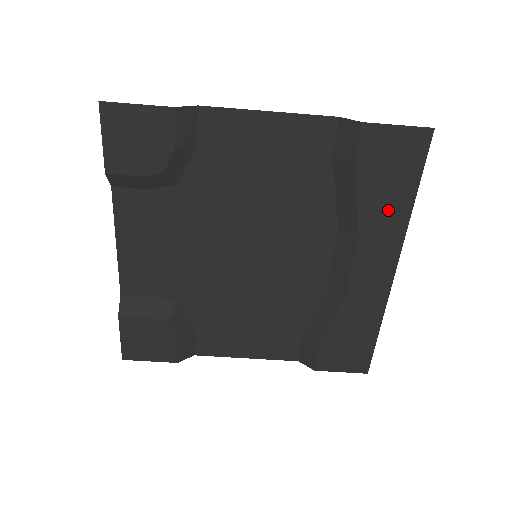
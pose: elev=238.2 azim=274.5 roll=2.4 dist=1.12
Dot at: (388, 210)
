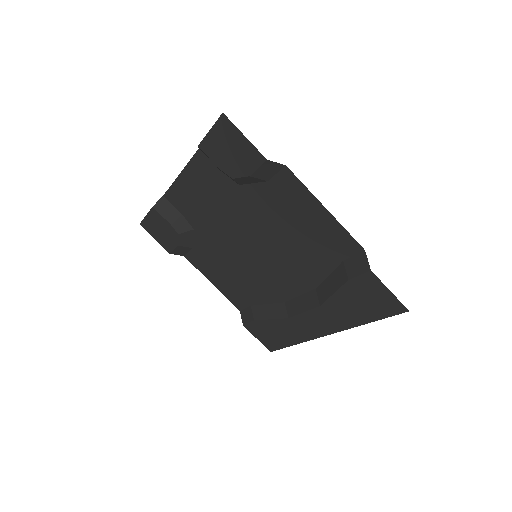
Dot at: (347, 313)
